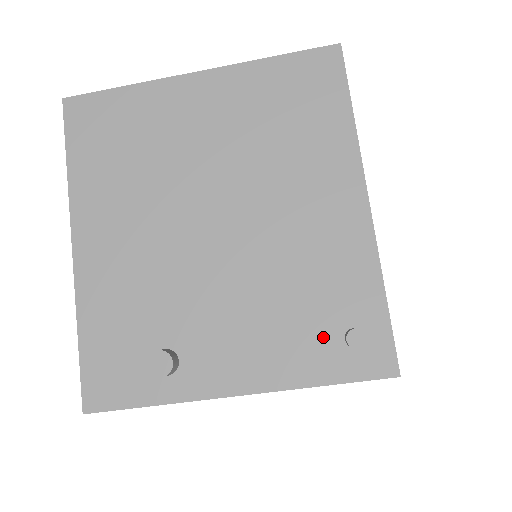
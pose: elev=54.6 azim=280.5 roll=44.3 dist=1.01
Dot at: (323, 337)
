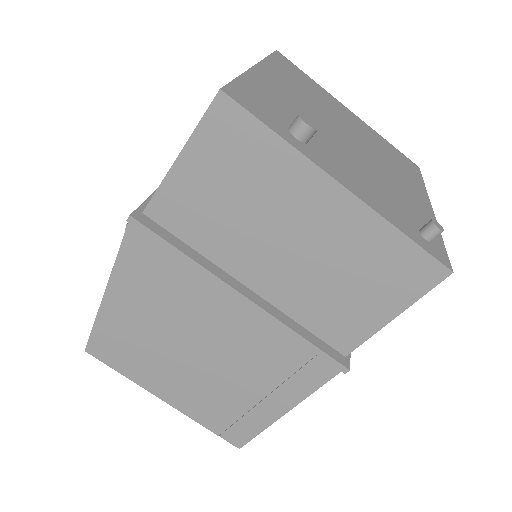
Dot at: (405, 219)
